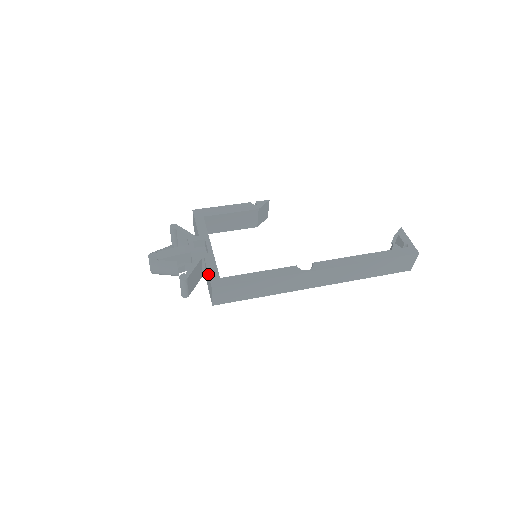
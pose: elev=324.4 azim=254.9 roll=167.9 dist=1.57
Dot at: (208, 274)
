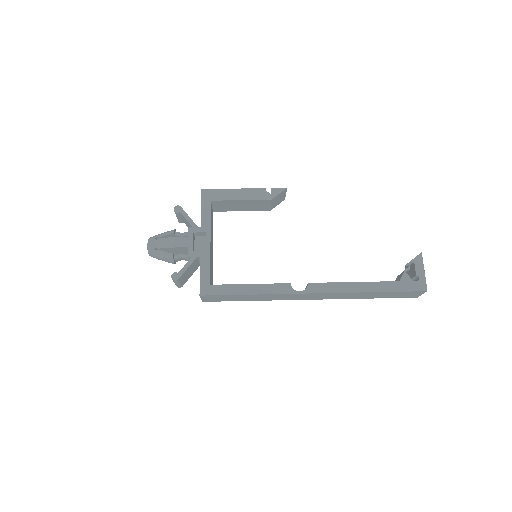
Dot at: occluded
